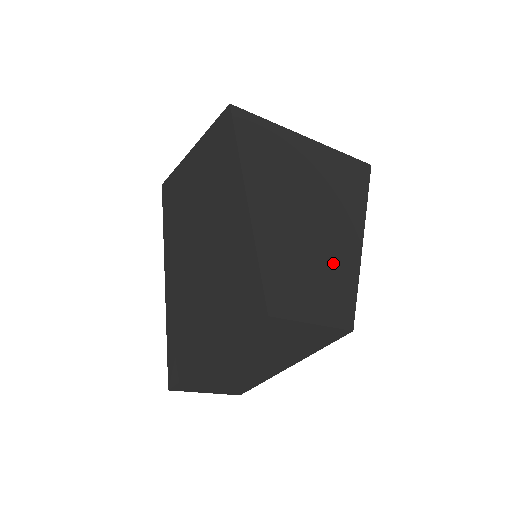
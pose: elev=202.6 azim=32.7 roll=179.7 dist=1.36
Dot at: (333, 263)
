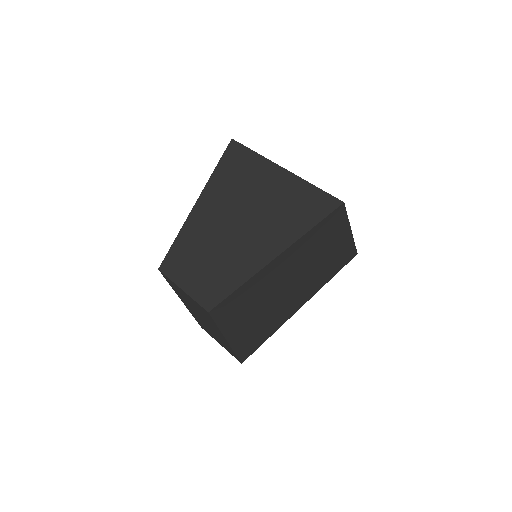
Dot at: (230, 262)
